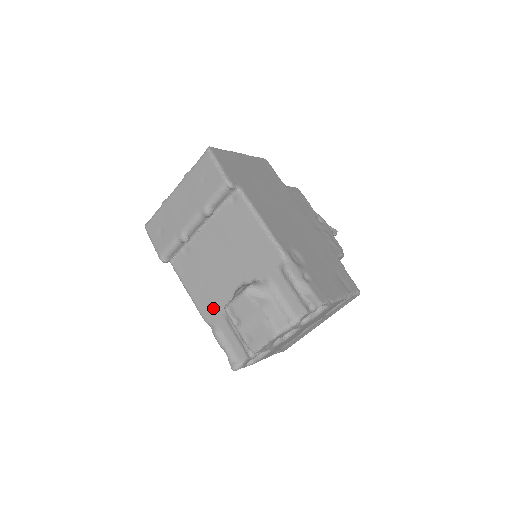
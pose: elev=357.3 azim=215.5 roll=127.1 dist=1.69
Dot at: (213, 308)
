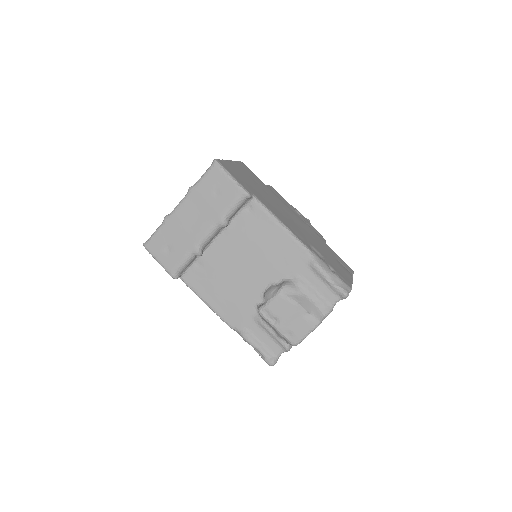
Dot at: (239, 313)
